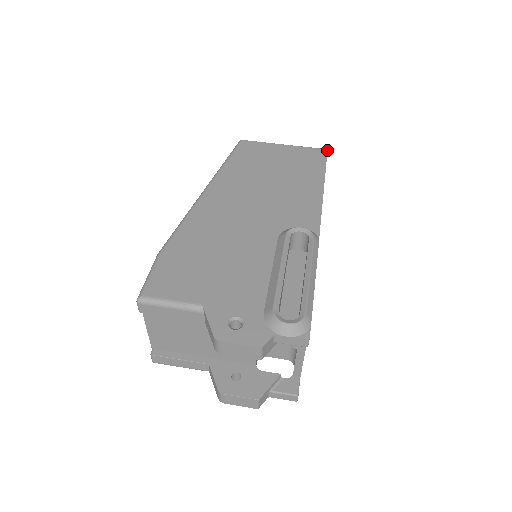
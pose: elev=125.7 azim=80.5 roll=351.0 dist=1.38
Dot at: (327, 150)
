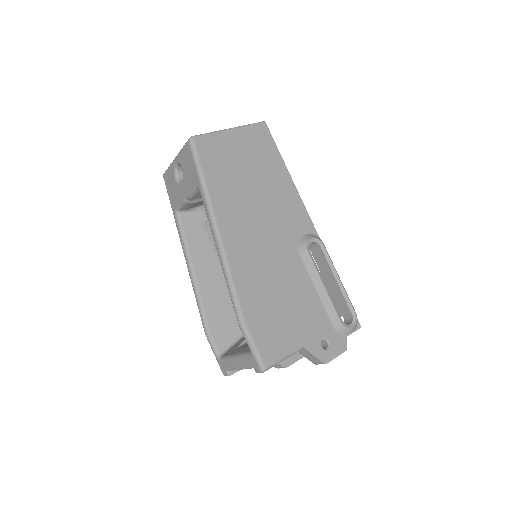
Dot at: occluded
